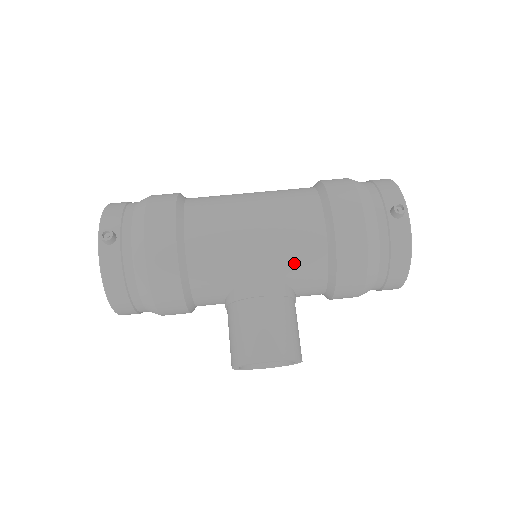
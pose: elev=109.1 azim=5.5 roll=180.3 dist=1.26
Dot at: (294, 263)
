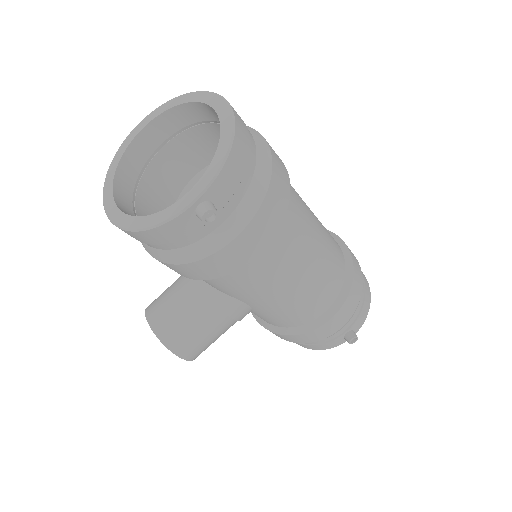
Dot at: (275, 317)
